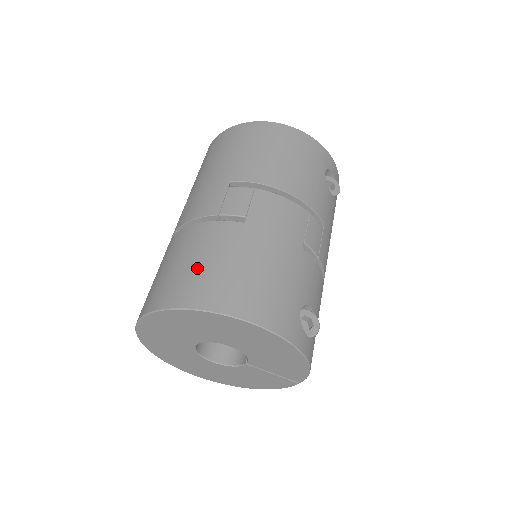
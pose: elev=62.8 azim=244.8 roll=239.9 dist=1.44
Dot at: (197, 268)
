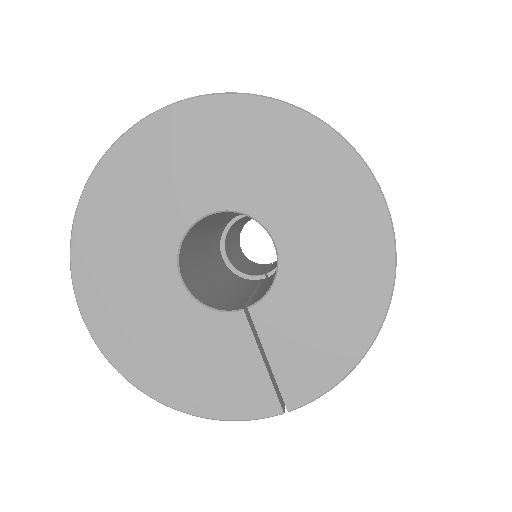
Dot at: occluded
